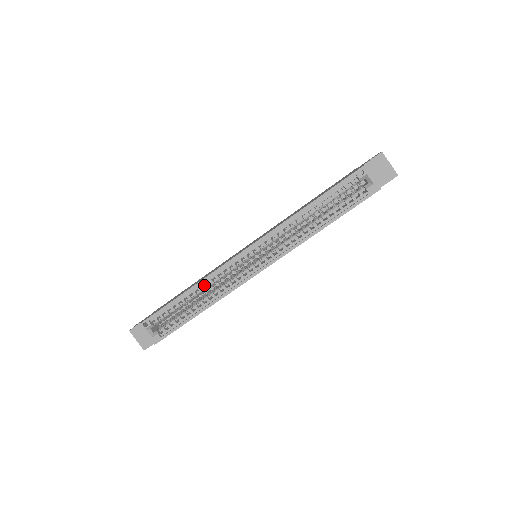
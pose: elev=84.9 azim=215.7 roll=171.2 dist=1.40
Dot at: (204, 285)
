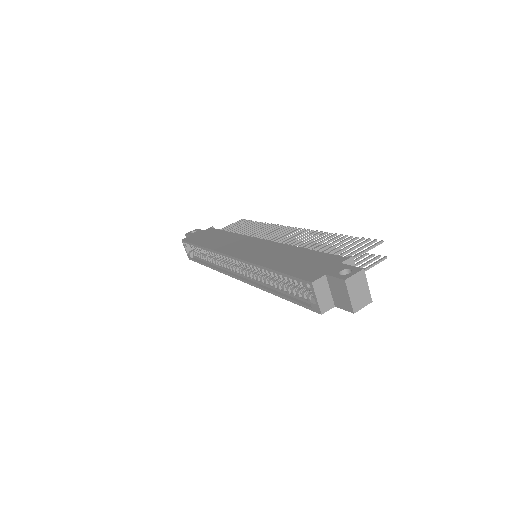
Dot at: (211, 252)
